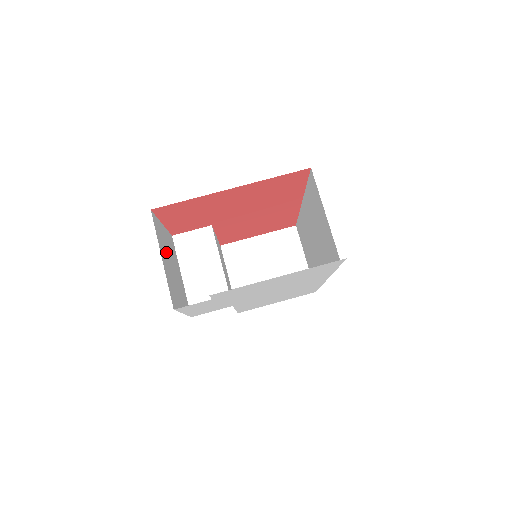
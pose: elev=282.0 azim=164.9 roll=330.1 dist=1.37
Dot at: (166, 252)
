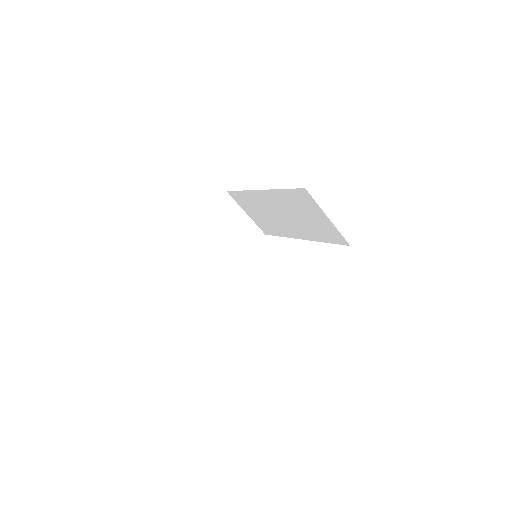
Dot at: occluded
